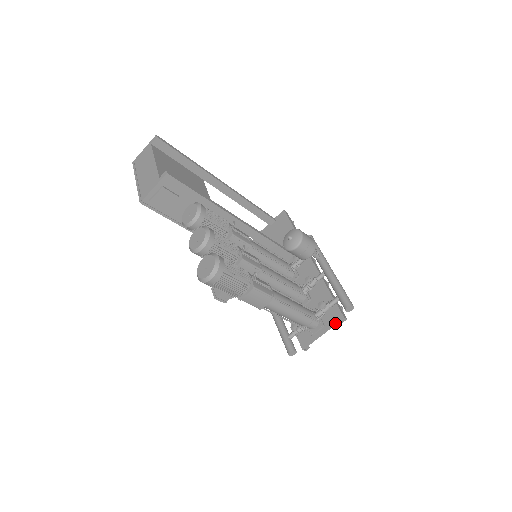
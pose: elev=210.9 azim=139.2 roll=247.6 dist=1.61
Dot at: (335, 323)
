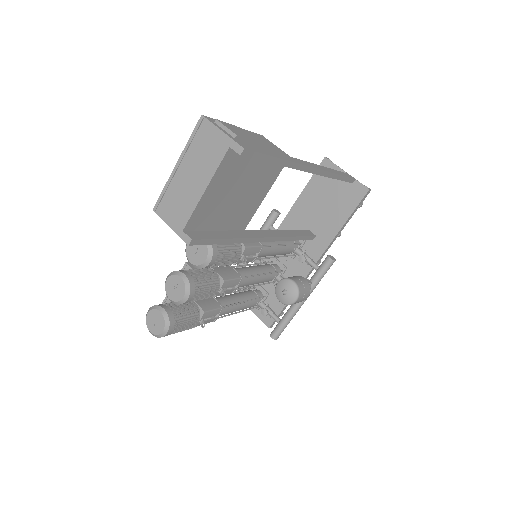
Dot at: (262, 321)
